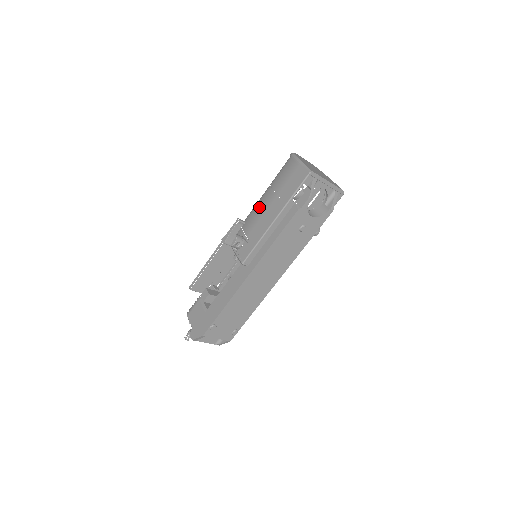
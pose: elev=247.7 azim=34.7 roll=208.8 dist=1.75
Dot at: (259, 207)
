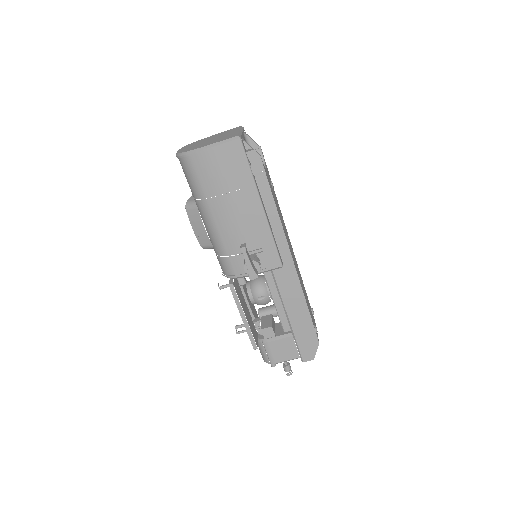
Dot at: (225, 223)
